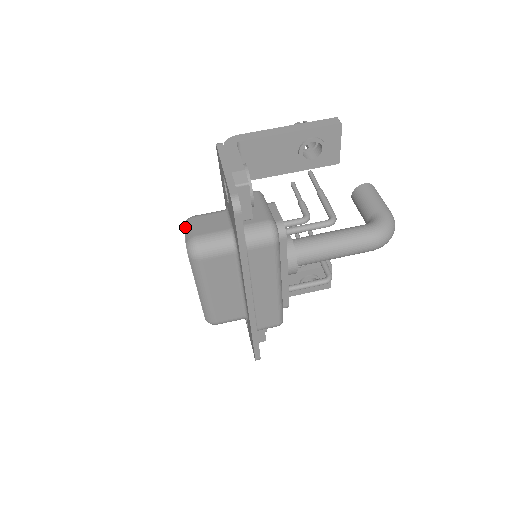
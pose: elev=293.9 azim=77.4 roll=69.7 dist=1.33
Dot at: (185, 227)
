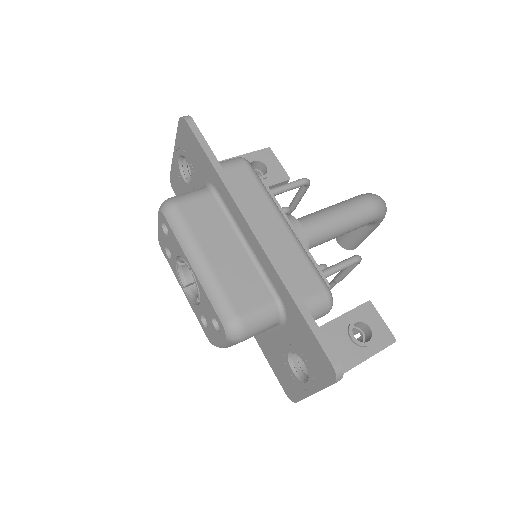
Dot at: (158, 230)
